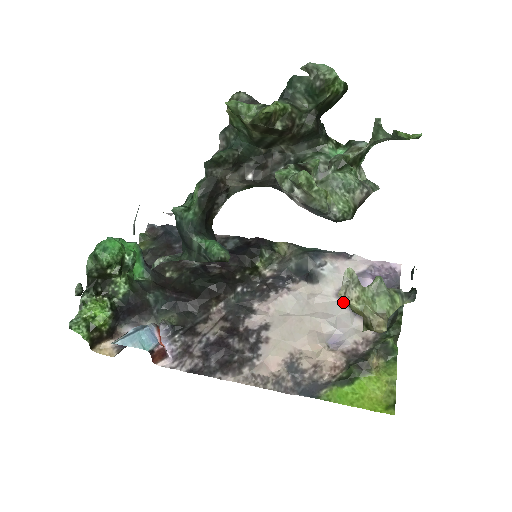
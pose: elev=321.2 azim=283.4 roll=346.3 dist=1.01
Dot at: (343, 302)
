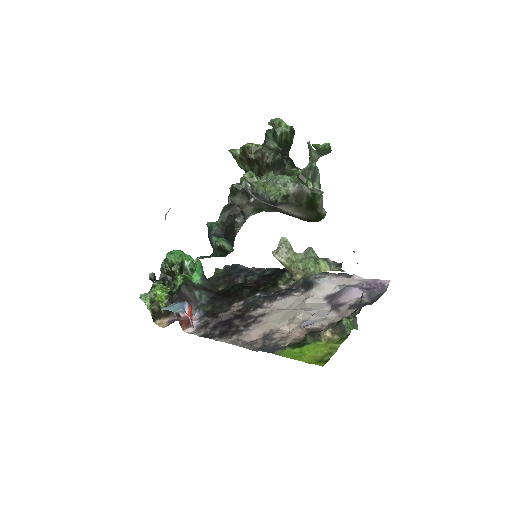
Dot at: (329, 303)
